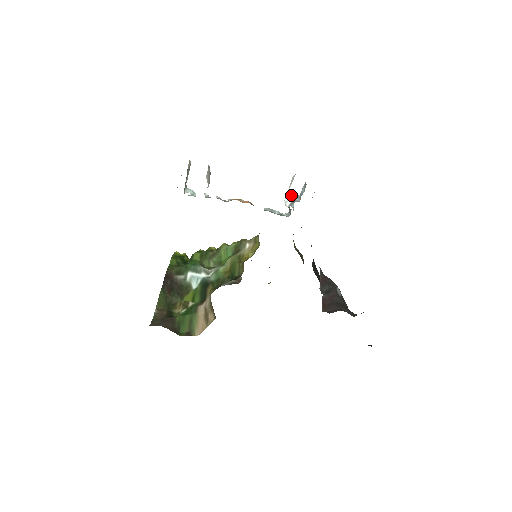
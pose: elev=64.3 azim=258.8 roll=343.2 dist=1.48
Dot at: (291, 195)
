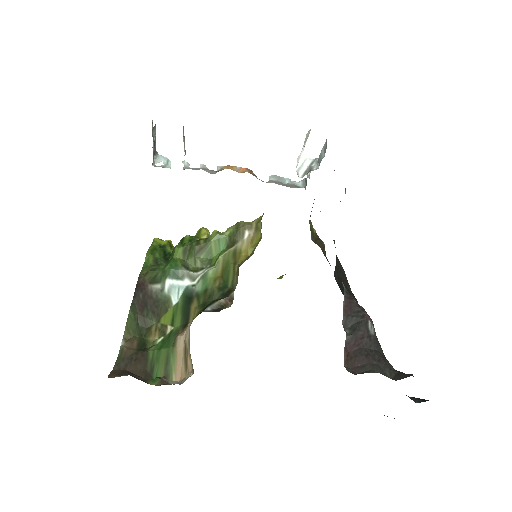
Dot at: (306, 158)
